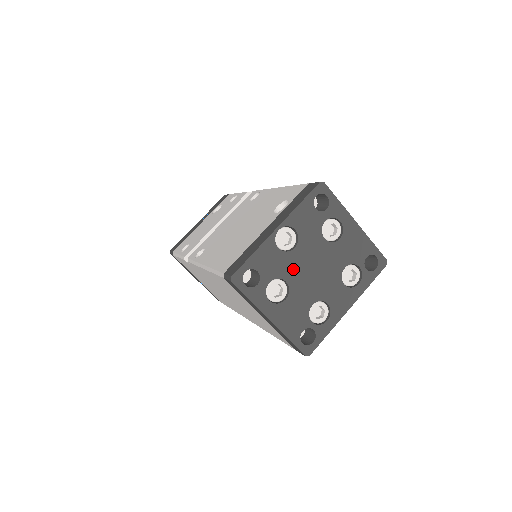
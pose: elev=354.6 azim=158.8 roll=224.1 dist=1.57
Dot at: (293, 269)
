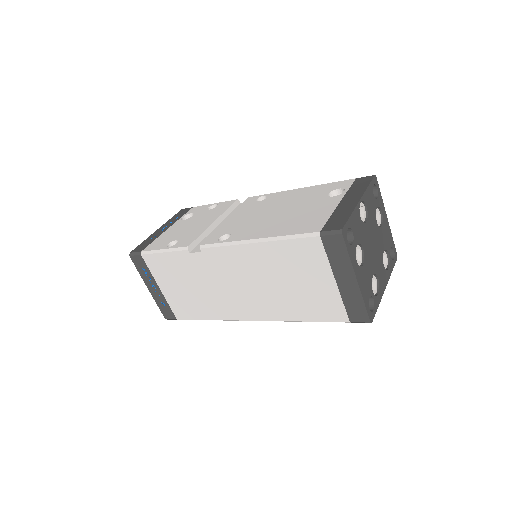
Dot at: (366, 239)
